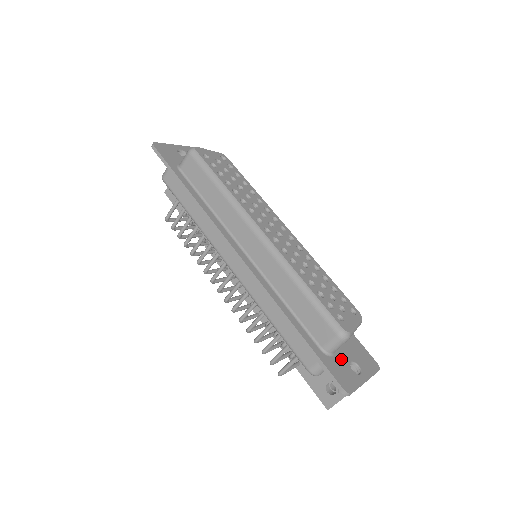
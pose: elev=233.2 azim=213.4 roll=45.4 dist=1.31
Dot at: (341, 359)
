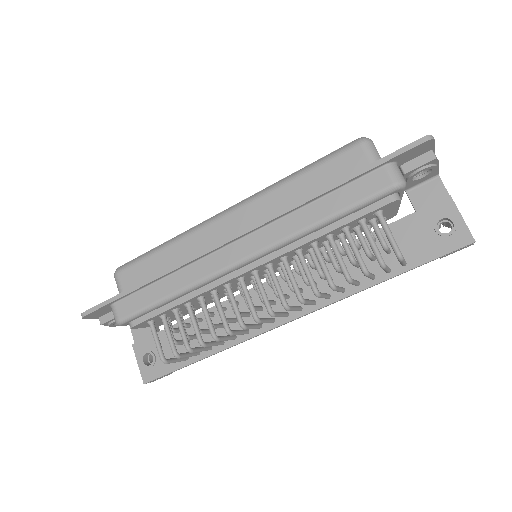
Dot at: occluded
